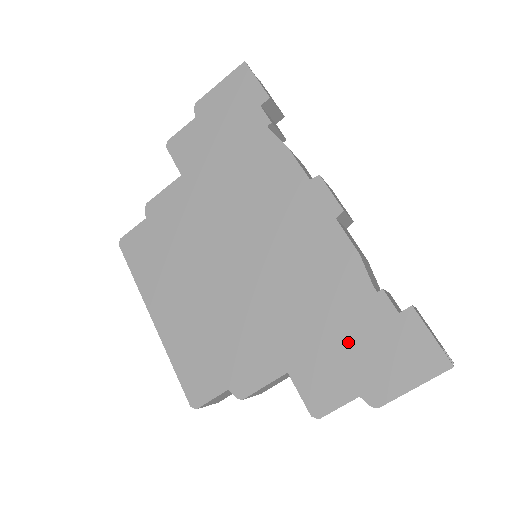
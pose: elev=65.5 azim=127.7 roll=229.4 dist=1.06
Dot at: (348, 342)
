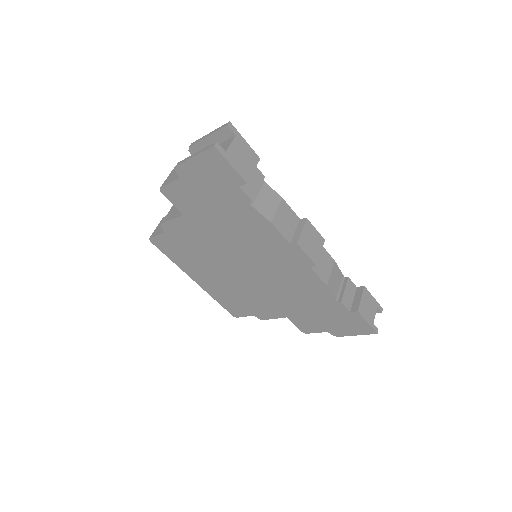
Dot at: (321, 315)
